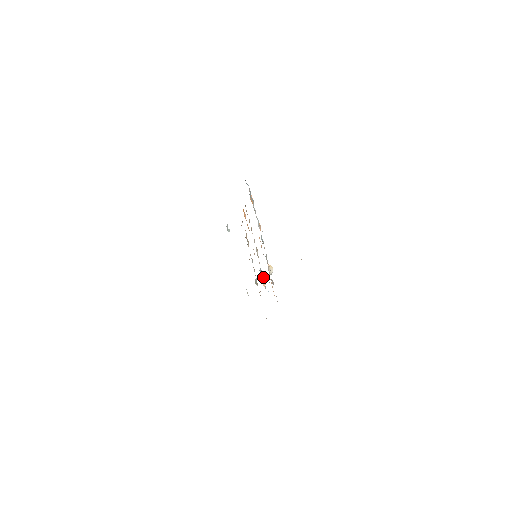
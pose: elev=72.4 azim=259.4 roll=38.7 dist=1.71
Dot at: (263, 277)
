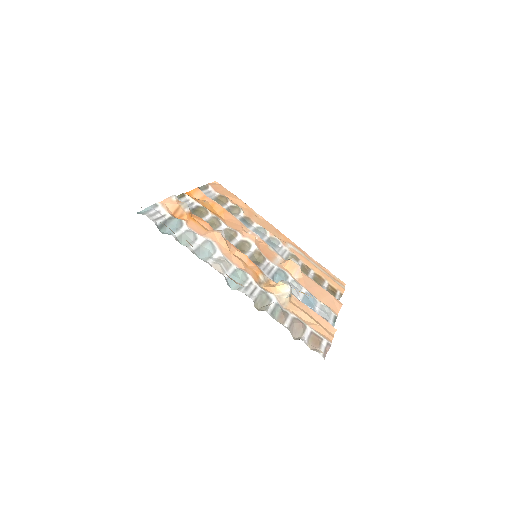
Dot at: (289, 269)
